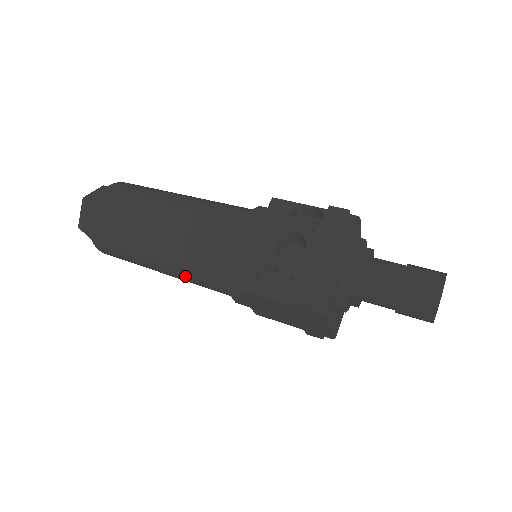
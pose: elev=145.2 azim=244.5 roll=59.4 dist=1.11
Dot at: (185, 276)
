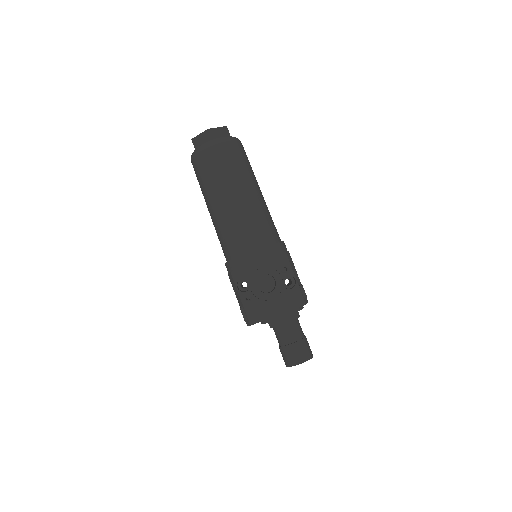
Dot at: (216, 230)
